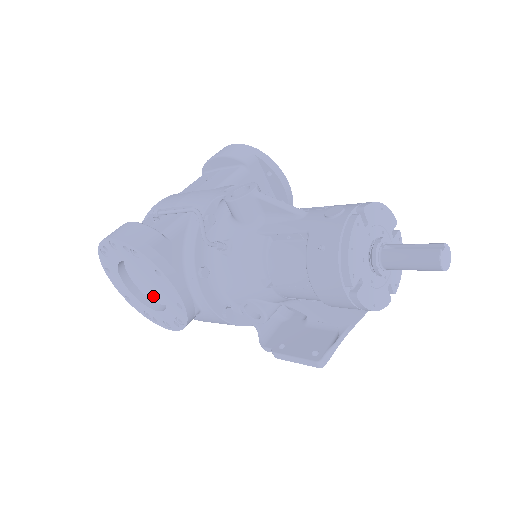
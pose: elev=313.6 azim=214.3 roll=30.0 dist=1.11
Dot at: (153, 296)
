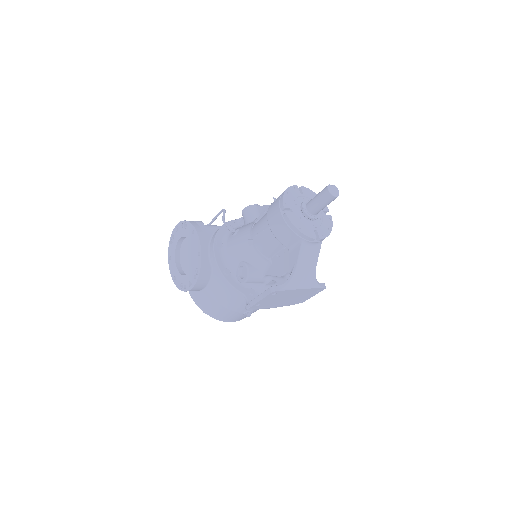
Dot at: (189, 270)
